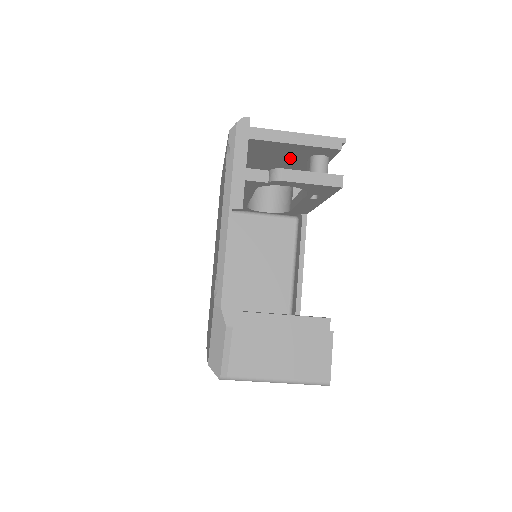
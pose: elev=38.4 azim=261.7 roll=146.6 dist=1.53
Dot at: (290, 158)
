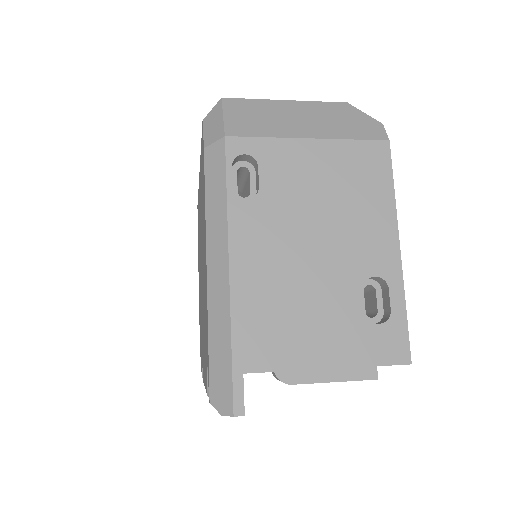
Dot at: occluded
